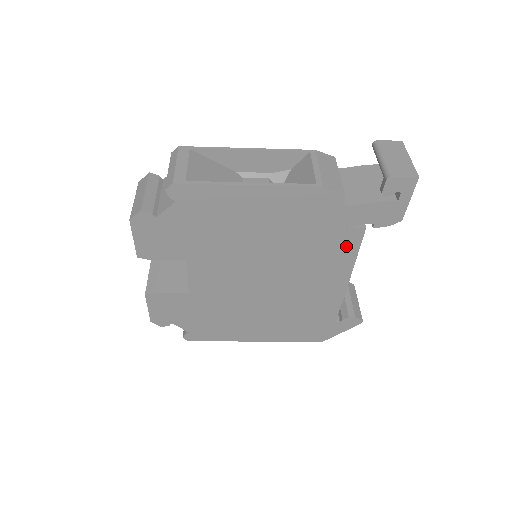
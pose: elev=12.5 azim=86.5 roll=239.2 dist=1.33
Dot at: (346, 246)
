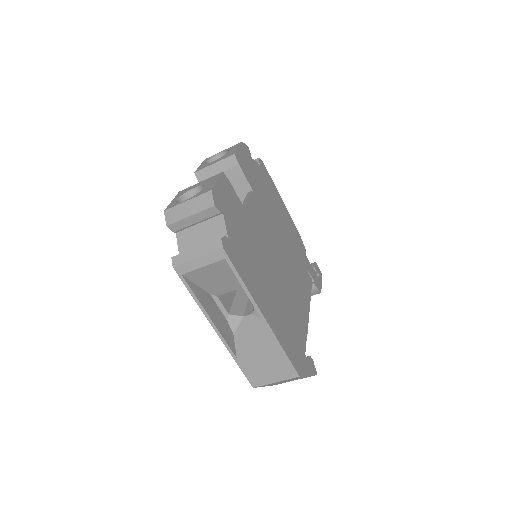
Dot at: (307, 282)
